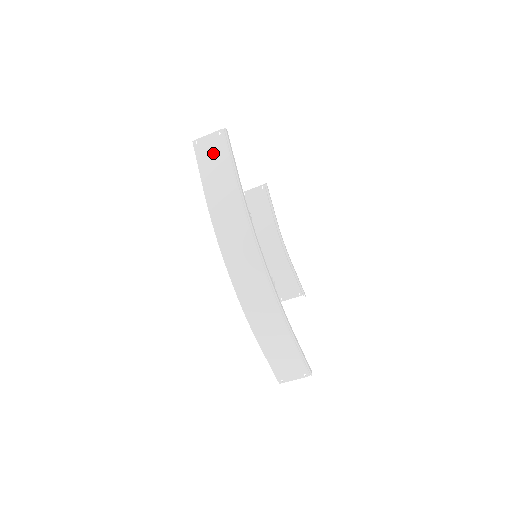
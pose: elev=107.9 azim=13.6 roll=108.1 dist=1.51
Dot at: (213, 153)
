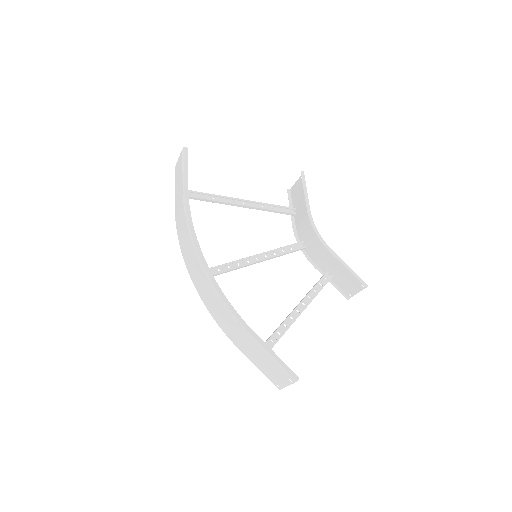
Dot at: (179, 173)
